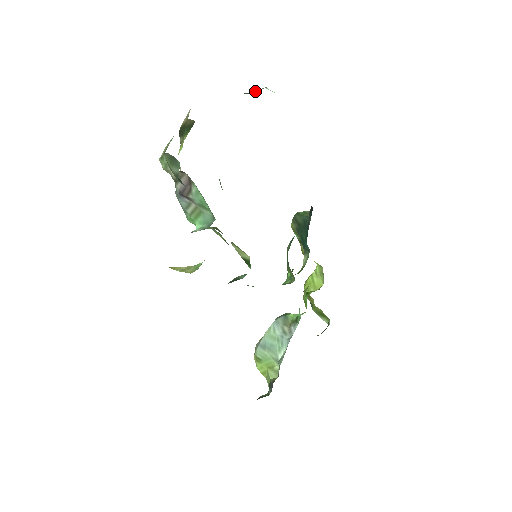
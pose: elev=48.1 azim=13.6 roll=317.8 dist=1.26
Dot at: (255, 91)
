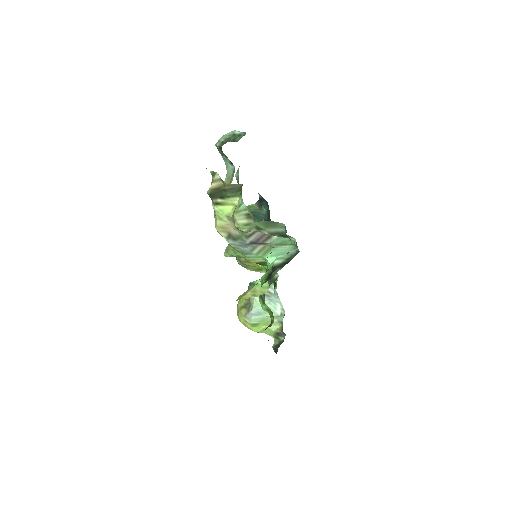
Dot at: (238, 138)
